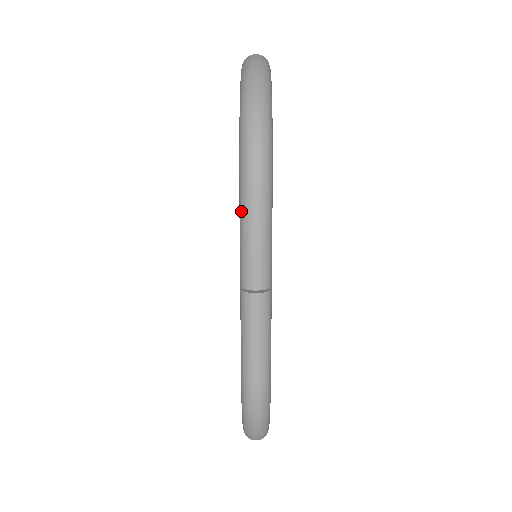
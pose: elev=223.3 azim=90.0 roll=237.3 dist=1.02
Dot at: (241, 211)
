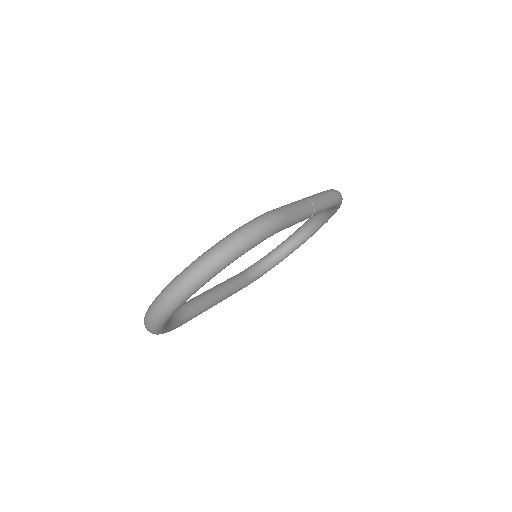
Dot at: (322, 192)
